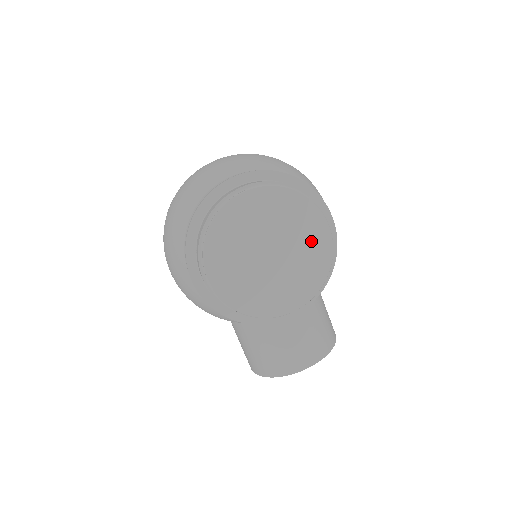
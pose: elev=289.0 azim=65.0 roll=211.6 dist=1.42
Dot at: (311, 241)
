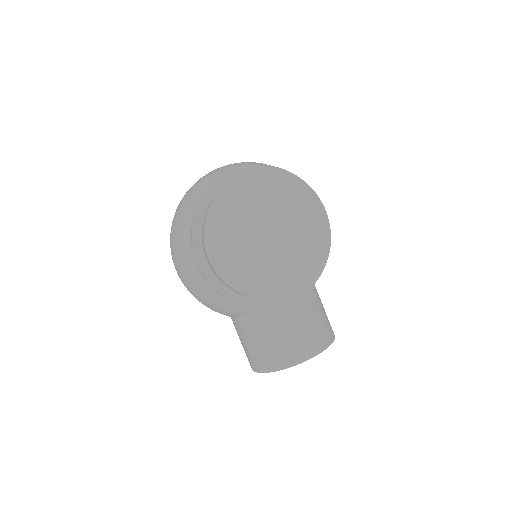
Dot at: (306, 225)
